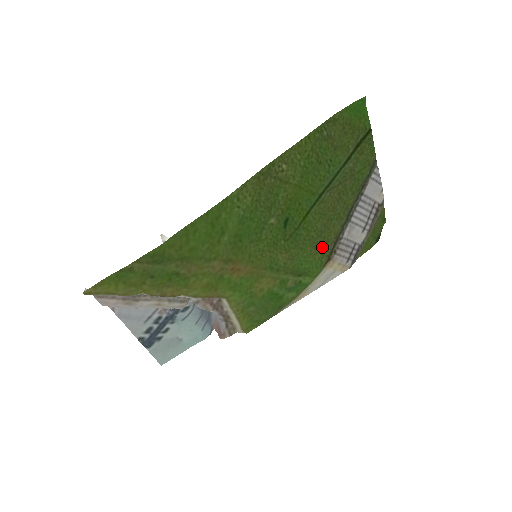
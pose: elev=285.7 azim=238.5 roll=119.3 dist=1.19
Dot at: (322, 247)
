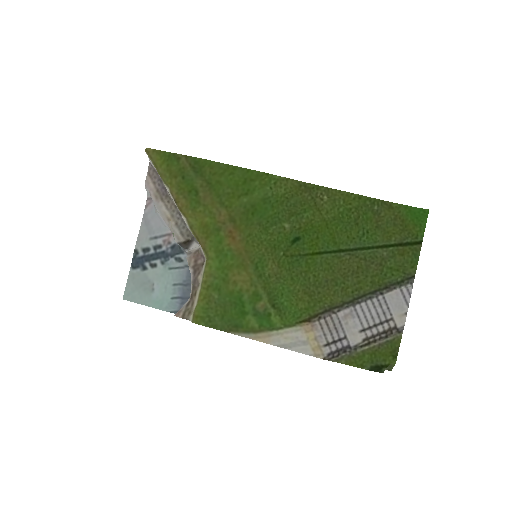
Dot at: (311, 300)
